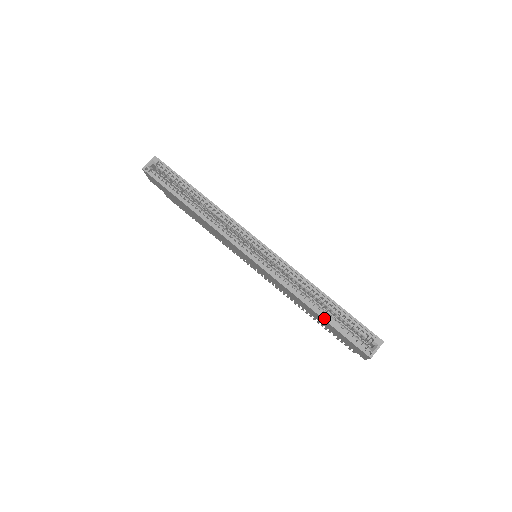
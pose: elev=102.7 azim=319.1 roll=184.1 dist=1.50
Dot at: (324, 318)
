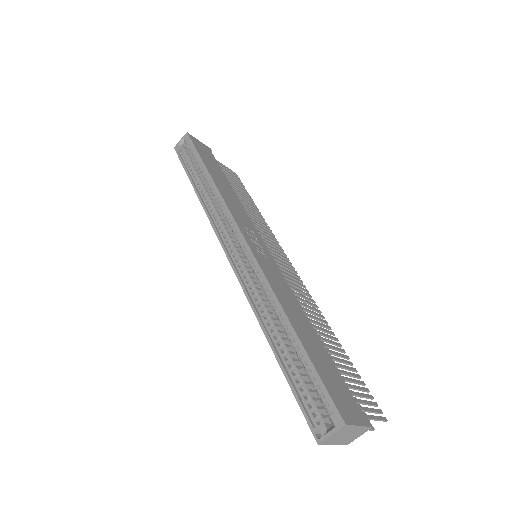
Dot at: (277, 358)
